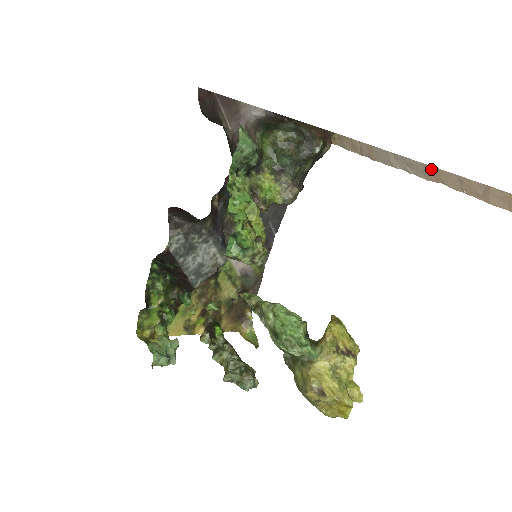
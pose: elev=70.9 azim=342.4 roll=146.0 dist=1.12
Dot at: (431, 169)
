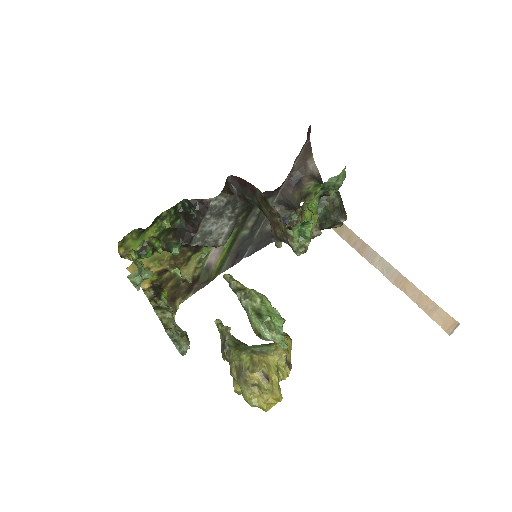
Dot at: (404, 279)
